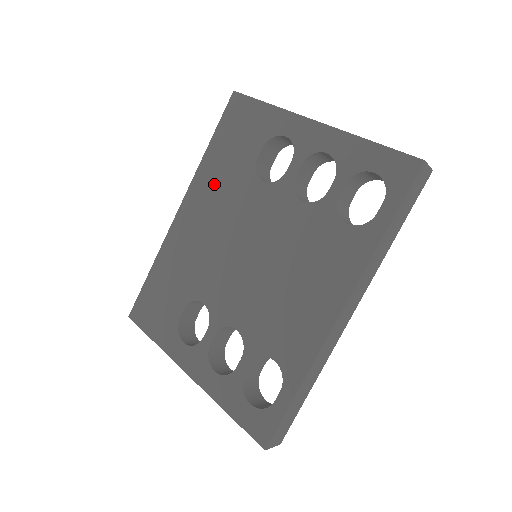
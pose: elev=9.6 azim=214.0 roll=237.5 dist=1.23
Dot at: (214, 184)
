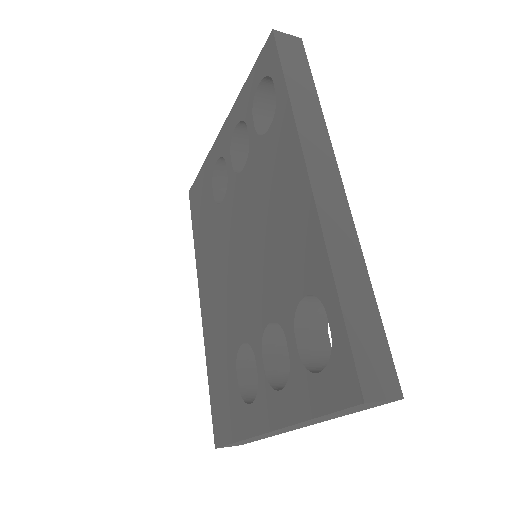
Dot at: (206, 253)
